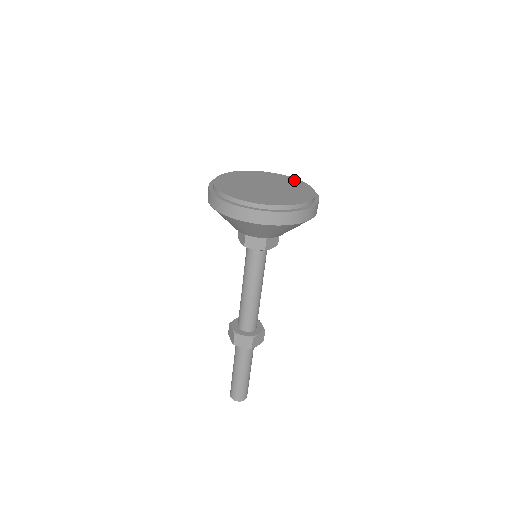
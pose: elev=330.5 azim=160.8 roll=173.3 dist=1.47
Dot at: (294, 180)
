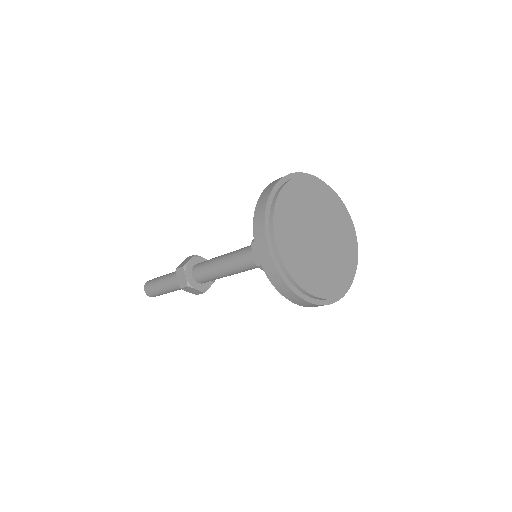
Dot at: (353, 261)
